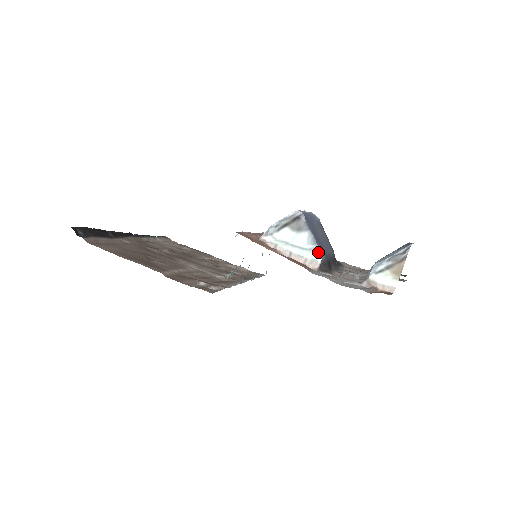
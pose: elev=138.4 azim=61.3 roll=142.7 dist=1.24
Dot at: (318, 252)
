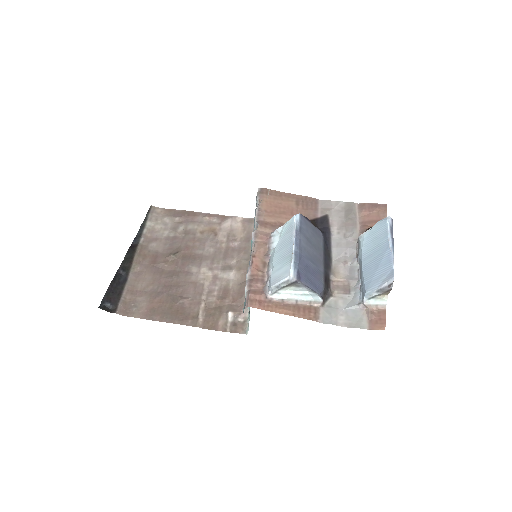
Dot at: (319, 297)
